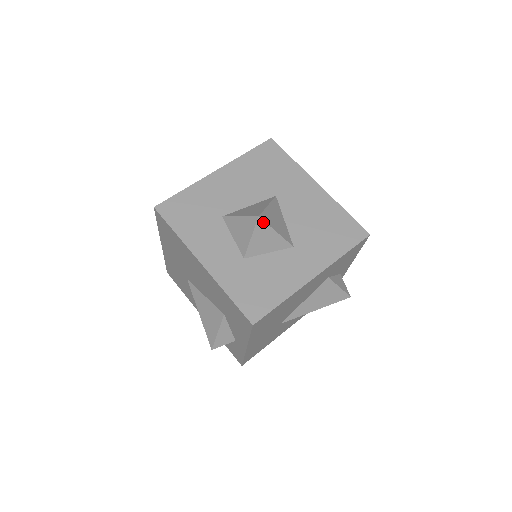
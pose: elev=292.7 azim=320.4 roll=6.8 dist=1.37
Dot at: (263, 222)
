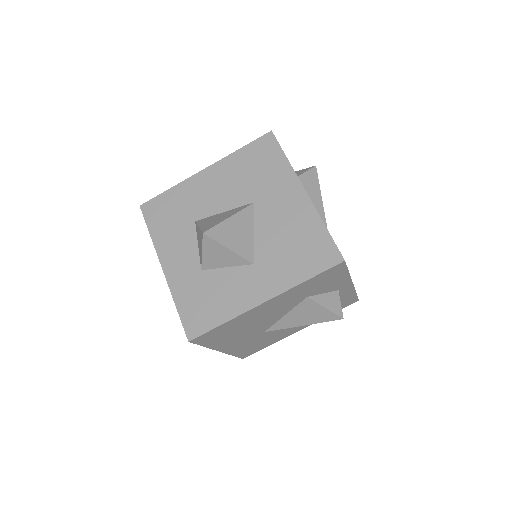
Dot at: (210, 239)
